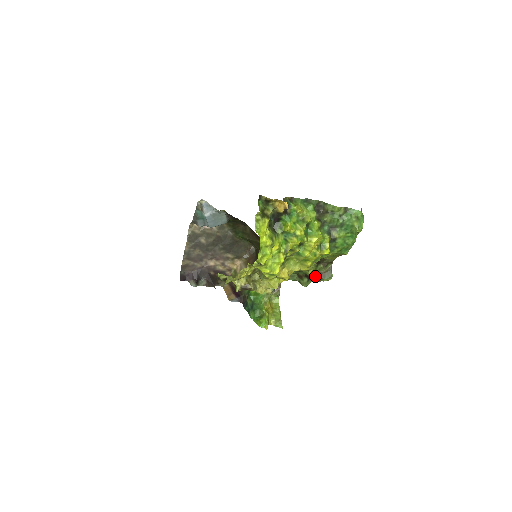
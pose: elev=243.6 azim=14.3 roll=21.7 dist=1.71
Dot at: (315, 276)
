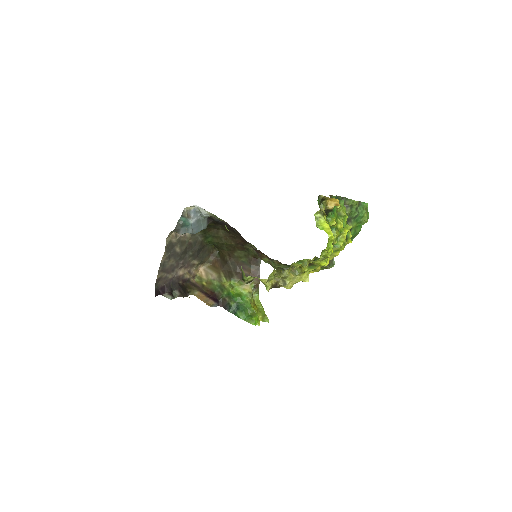
Dot at: occluded
